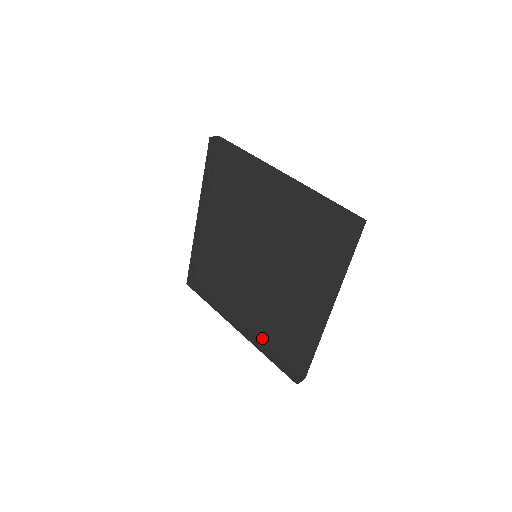
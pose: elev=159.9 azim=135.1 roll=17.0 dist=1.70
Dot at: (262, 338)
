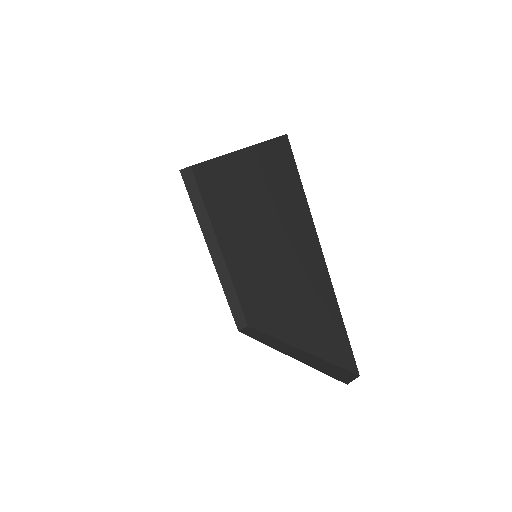
Dot at: (230, 274)
